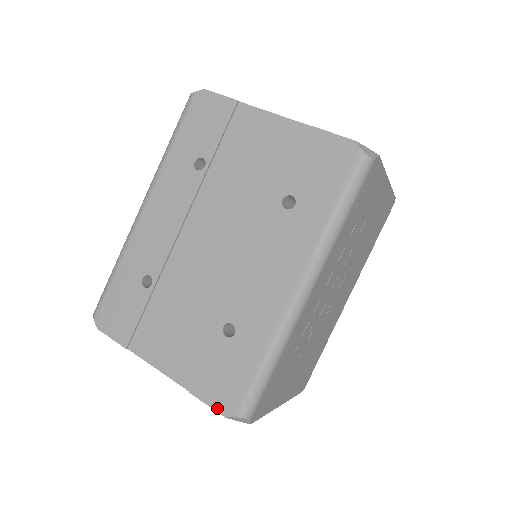
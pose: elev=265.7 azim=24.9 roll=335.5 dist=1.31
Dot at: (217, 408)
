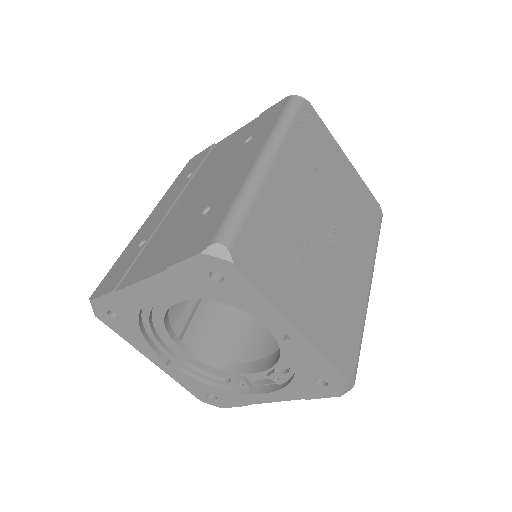
Dot at: (193, 254)
